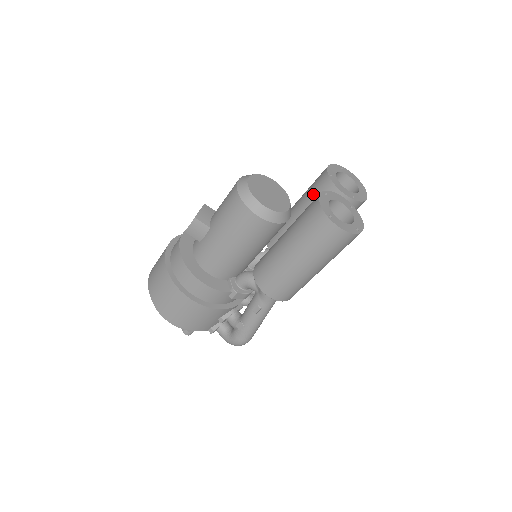
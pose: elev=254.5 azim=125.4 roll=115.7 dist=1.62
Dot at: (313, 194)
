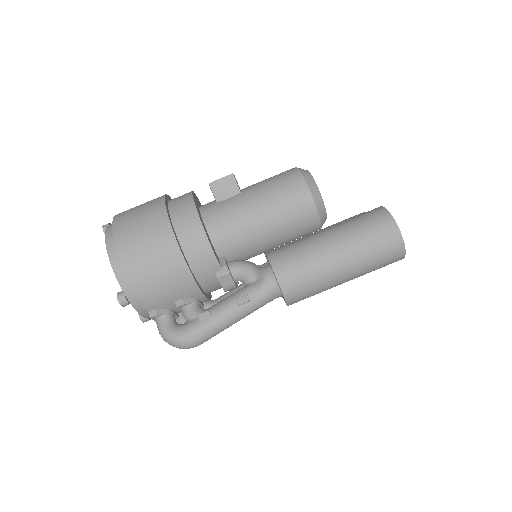
Dot at: occluded
